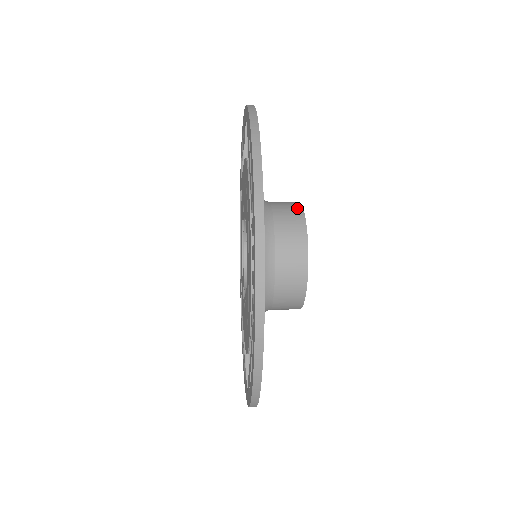
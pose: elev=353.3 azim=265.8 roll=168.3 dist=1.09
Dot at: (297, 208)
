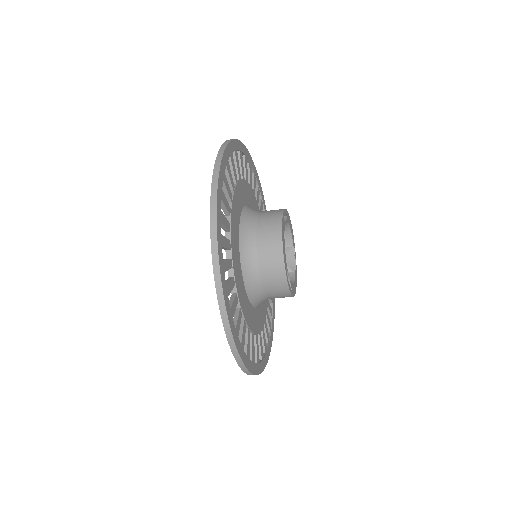
Dot at: occluded
